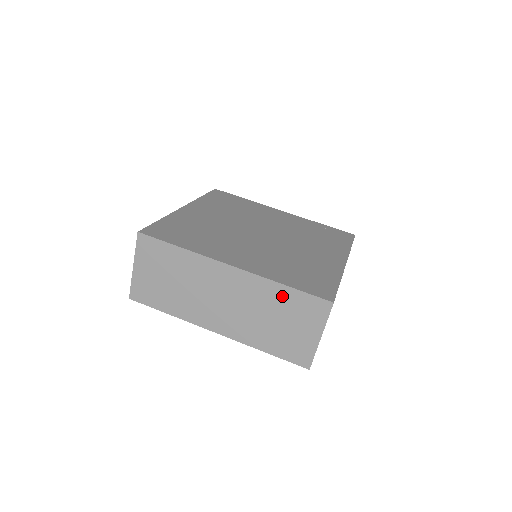
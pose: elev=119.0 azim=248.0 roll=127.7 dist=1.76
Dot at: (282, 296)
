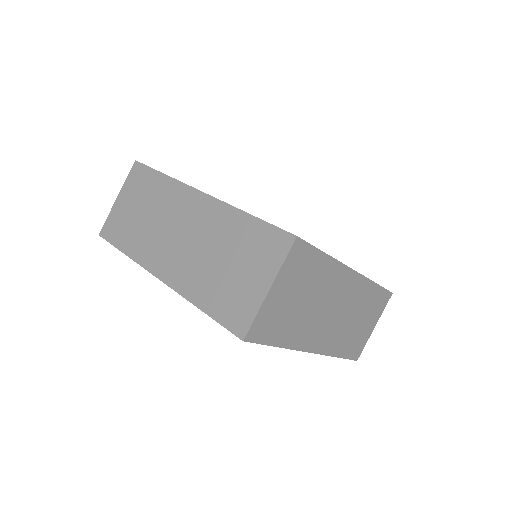
Dot at: (241, 228)
